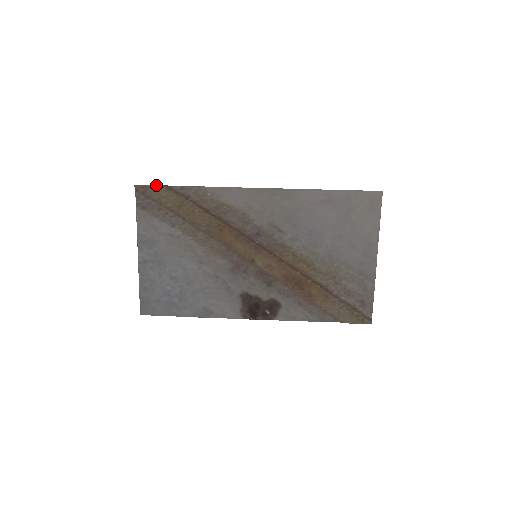
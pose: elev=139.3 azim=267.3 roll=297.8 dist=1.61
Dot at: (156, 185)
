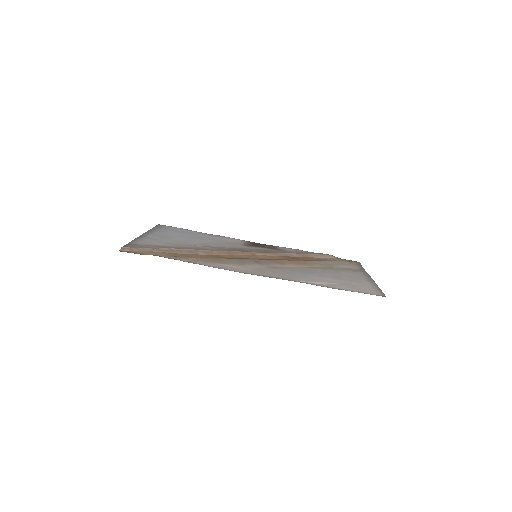
Dot at: occluded
